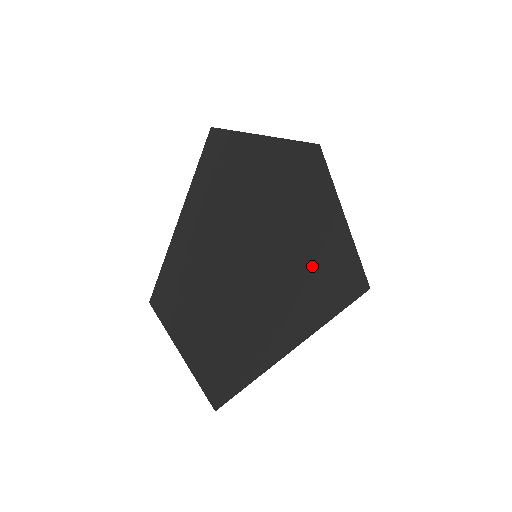
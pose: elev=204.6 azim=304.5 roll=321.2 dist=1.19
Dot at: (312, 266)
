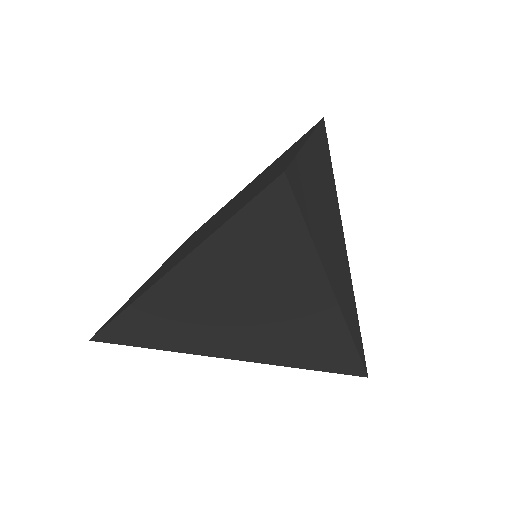
Dot at: (329, 206)
